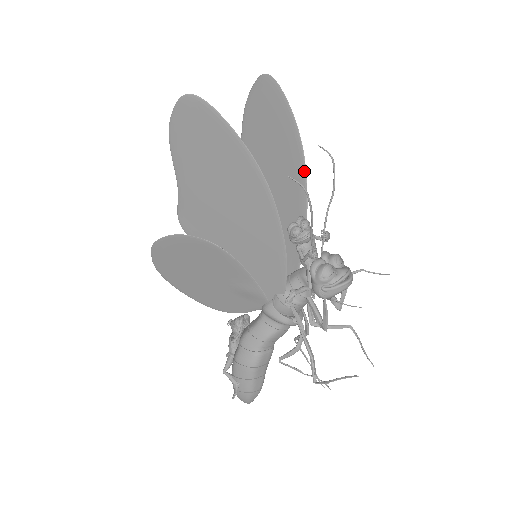
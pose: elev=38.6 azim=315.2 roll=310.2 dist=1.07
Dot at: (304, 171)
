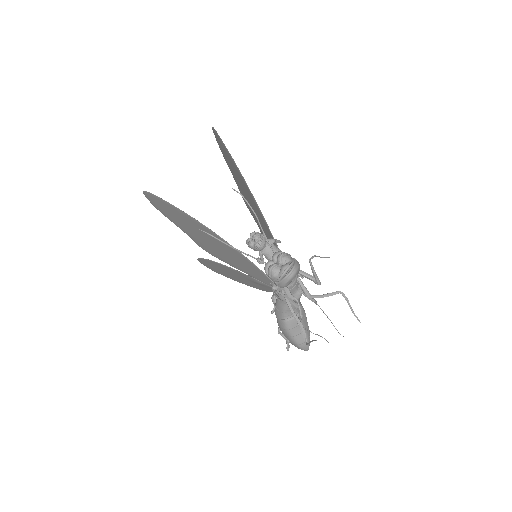
Dot at: (251, 194)
